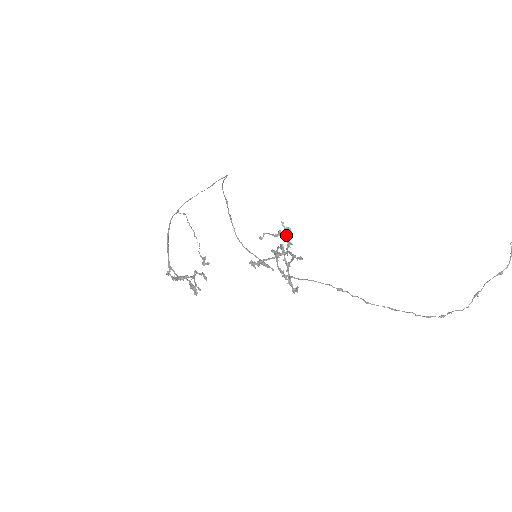
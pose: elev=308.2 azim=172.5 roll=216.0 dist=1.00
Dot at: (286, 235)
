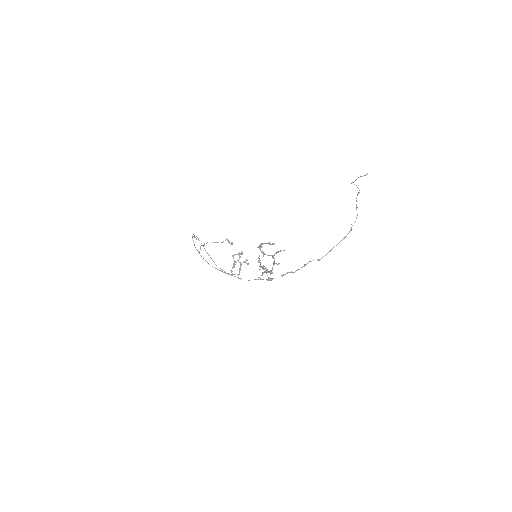
Dot at: (266, 271)
